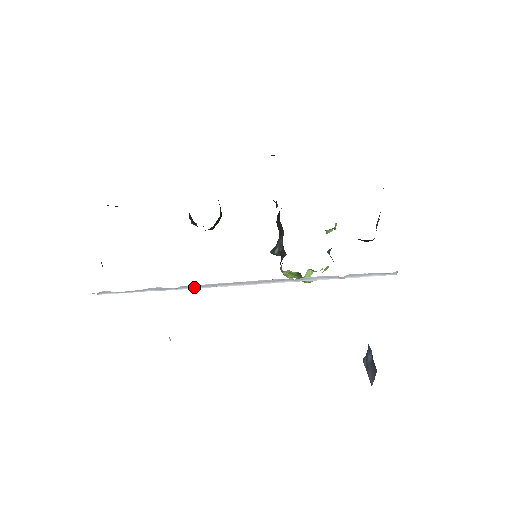
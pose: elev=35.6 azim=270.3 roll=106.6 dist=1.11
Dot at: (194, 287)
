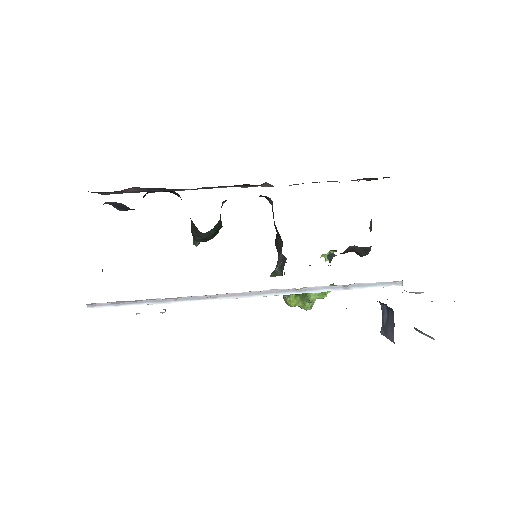
Dot at: (194, 299)
